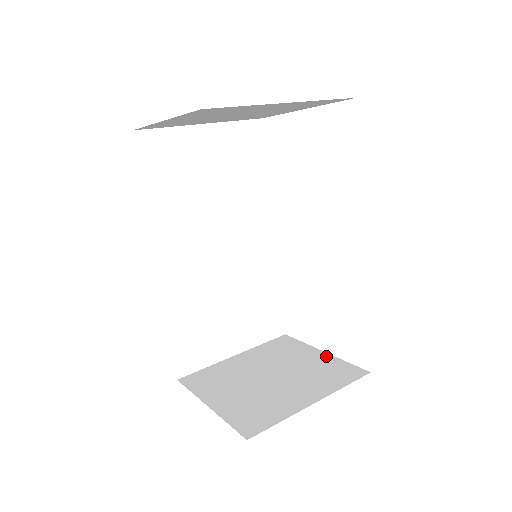
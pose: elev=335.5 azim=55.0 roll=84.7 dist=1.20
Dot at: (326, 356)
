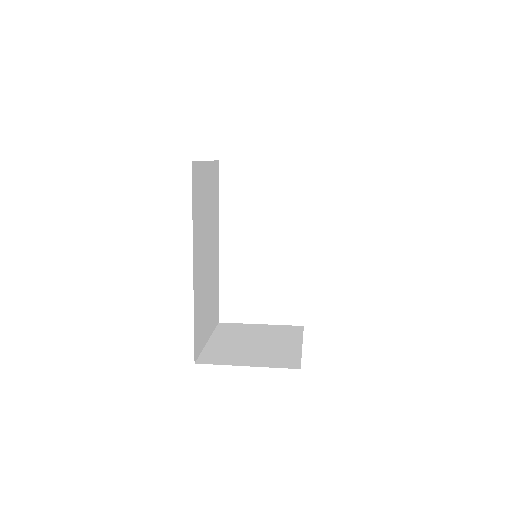
Dot at: (267, 326)
